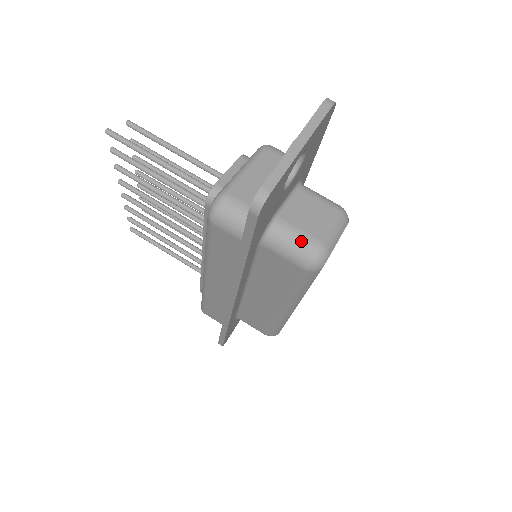
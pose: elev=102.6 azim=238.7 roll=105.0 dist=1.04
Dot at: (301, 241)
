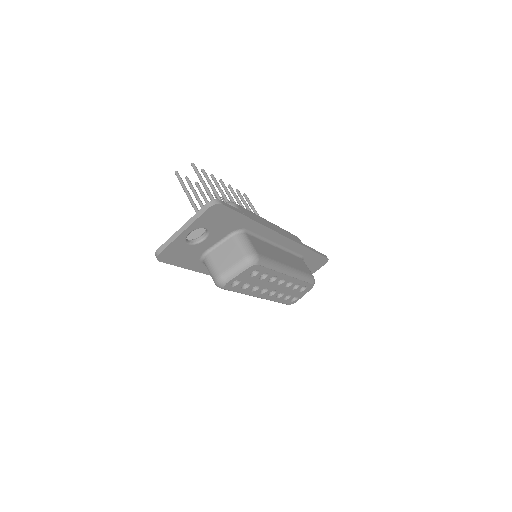
Dot at: (212, 271)
